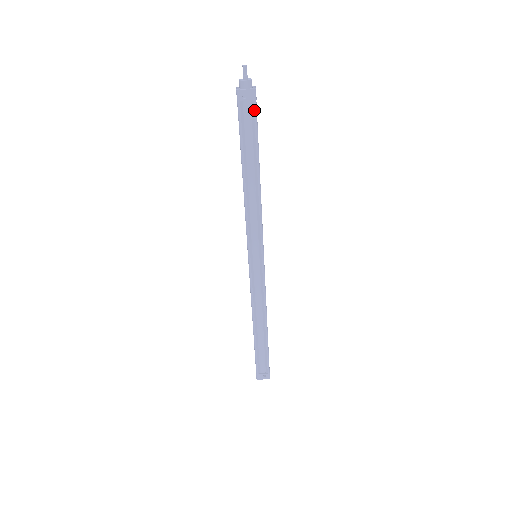
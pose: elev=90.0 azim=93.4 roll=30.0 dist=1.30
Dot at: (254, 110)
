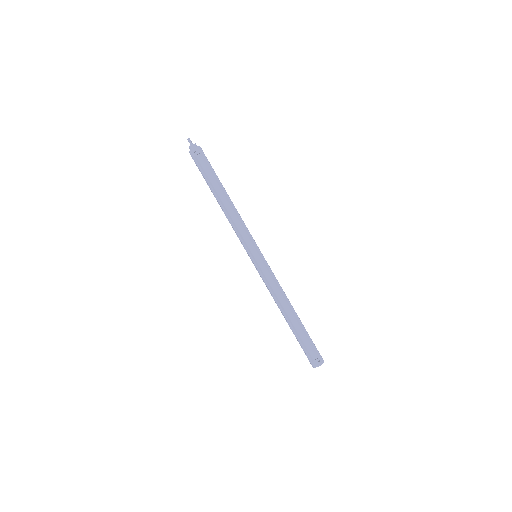
Dot at: (204, 157)
